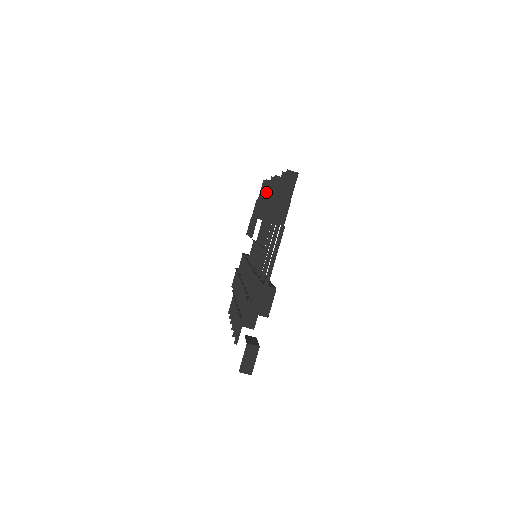
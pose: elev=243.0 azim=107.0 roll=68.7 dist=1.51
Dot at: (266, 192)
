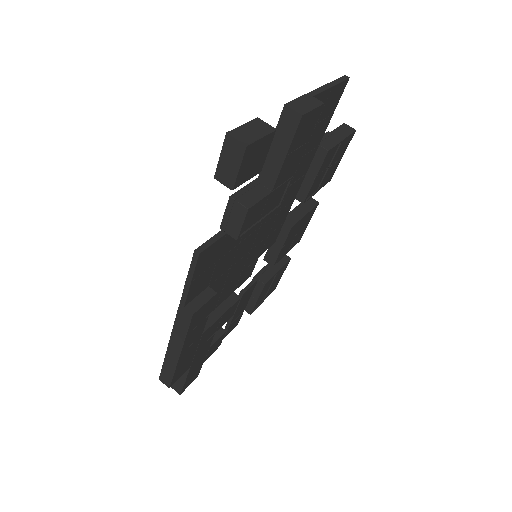
Dot at: (278, 262)
